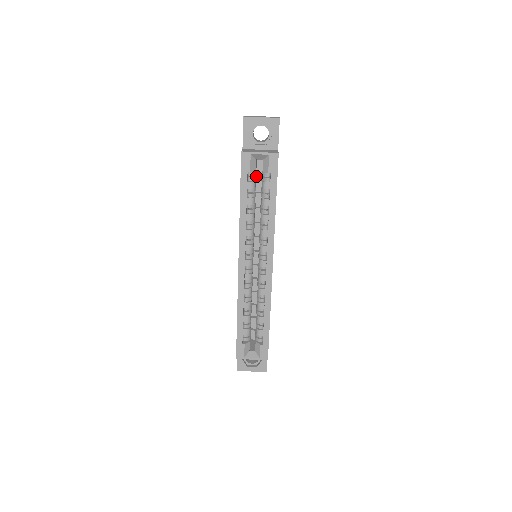
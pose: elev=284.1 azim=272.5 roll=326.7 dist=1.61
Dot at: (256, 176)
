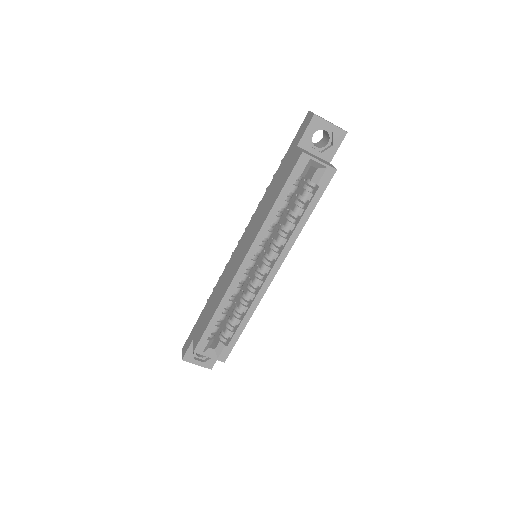
Dot at: occluded
